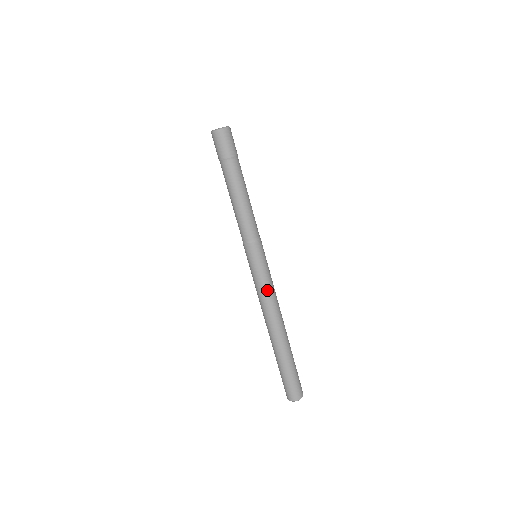
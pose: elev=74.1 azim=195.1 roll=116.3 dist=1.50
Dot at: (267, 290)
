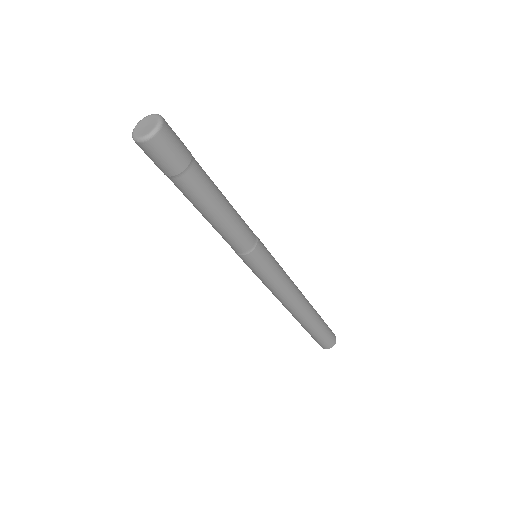
Dot at: (286, 280)
